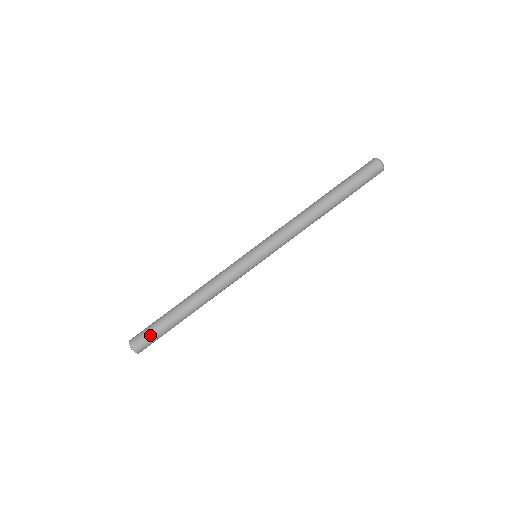
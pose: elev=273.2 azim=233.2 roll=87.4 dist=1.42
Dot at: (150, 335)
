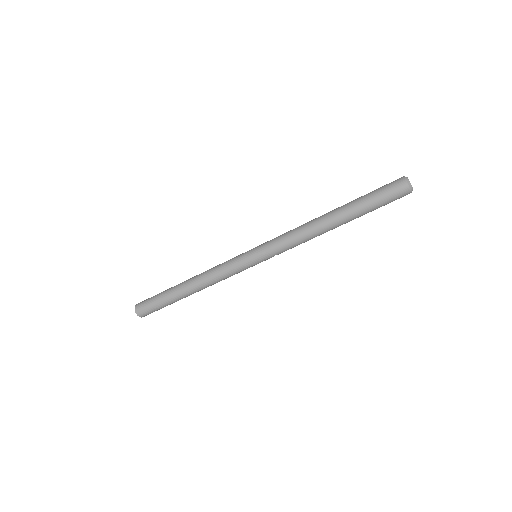
Dot at: (151, 305)
